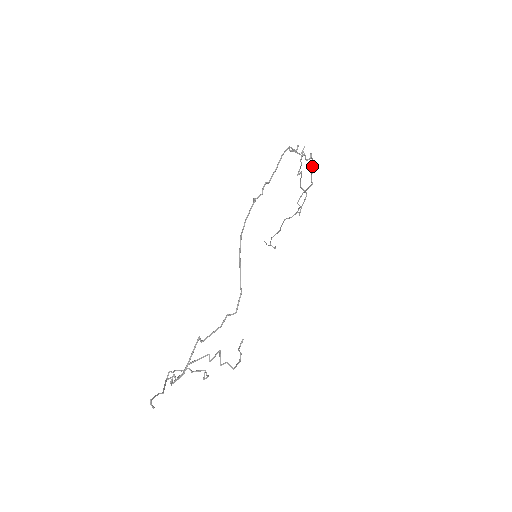
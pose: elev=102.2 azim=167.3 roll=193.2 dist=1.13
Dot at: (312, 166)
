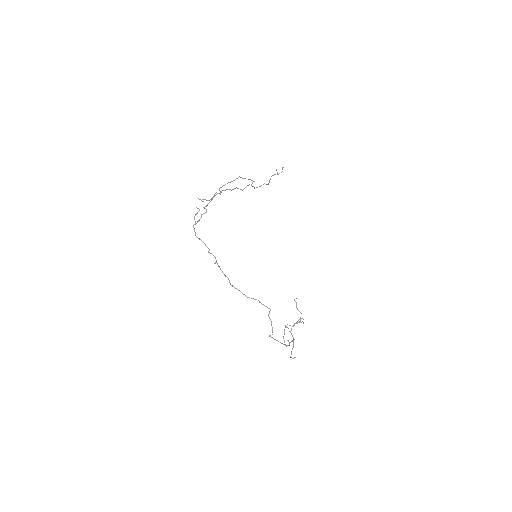
Dot at: occluded
